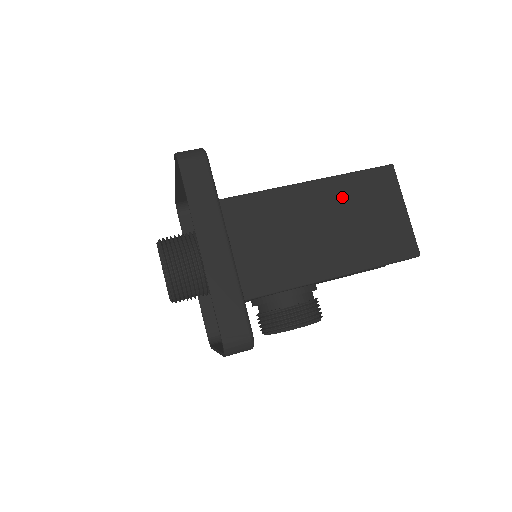
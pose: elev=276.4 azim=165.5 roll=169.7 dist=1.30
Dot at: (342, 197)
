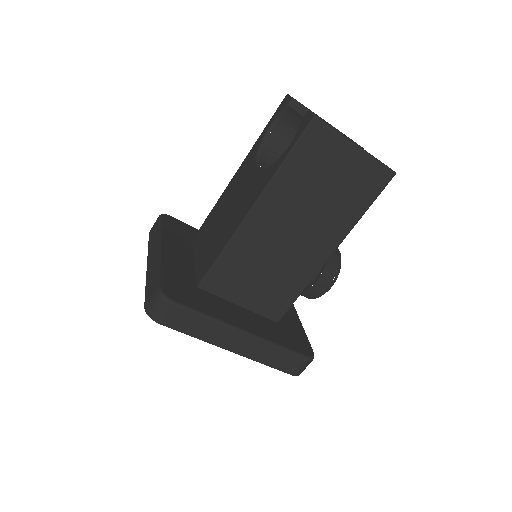
Dot at: (291, 192)
